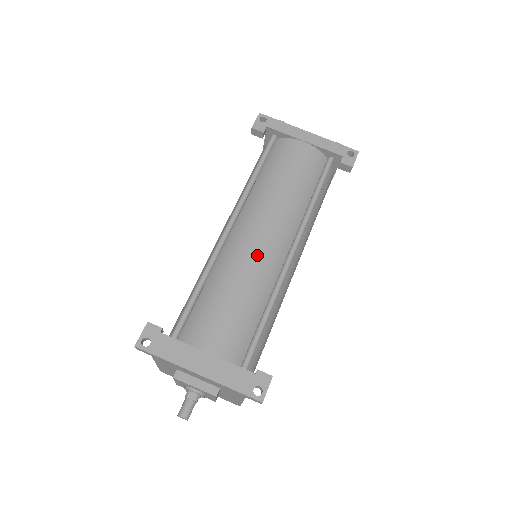
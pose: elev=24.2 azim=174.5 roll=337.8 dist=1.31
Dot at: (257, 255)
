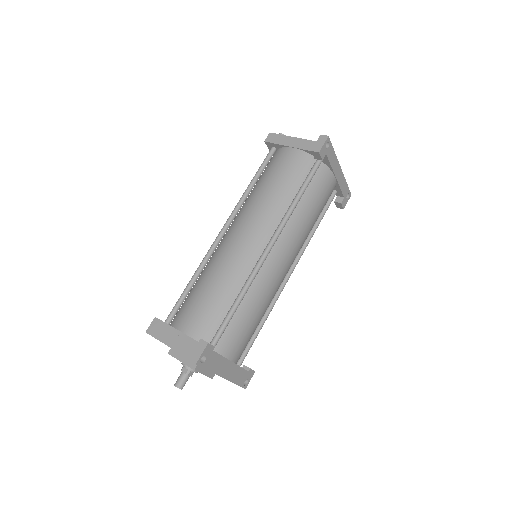
Dot at: (278, 282)
